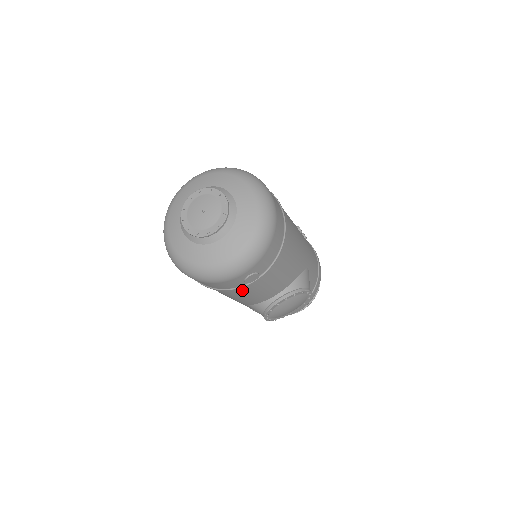
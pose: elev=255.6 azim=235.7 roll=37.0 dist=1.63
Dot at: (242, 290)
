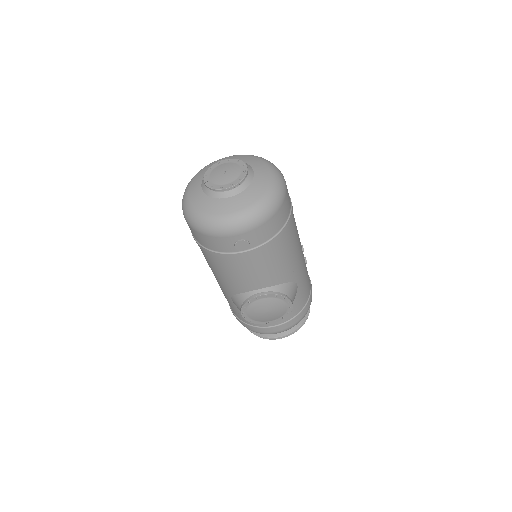
Dot at: (230, 260)
